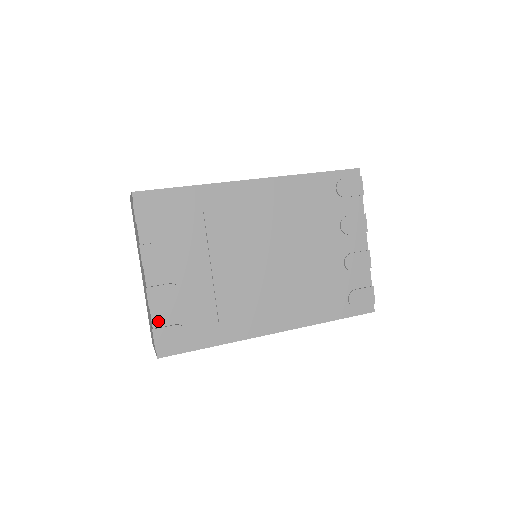
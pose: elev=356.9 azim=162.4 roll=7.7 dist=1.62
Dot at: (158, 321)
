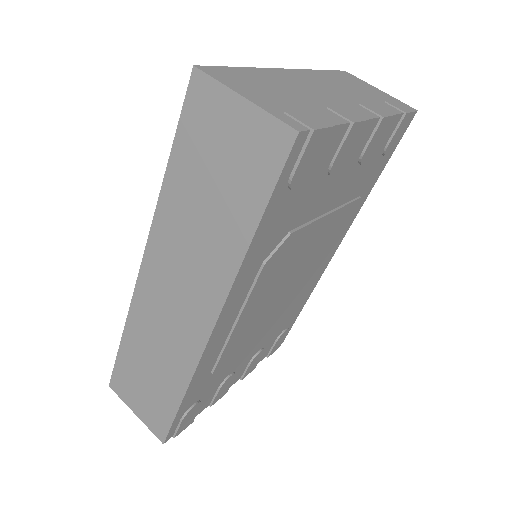
Dot at: (265, 355)
